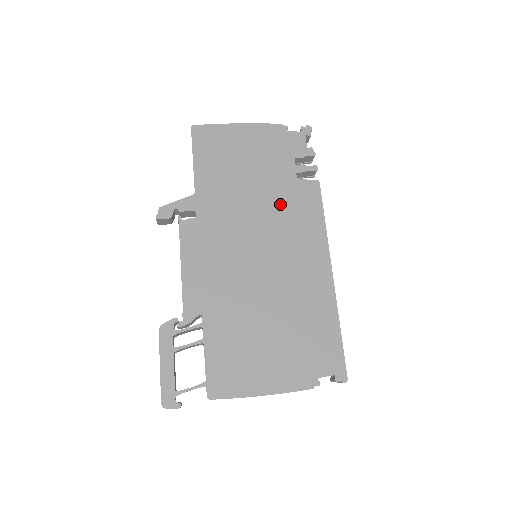
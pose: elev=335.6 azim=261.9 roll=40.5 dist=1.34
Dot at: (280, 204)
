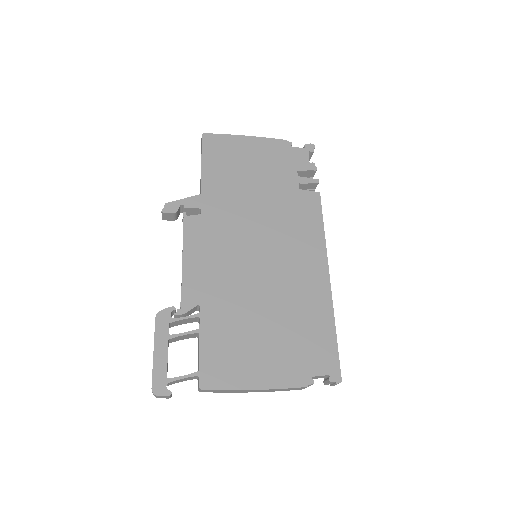
Dot at: (282, 210)
